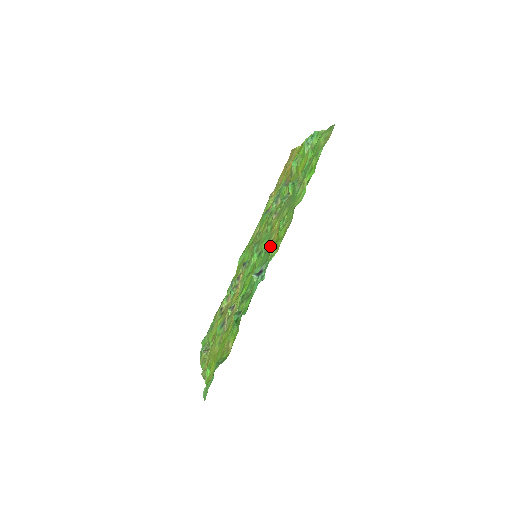
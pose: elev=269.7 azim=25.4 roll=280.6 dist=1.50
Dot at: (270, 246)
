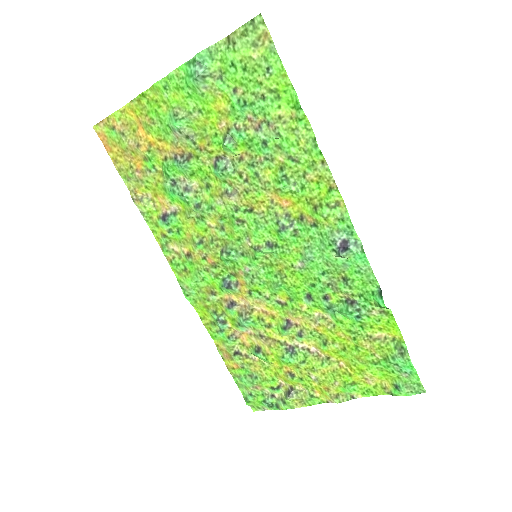
Dot at: (296, 220)
